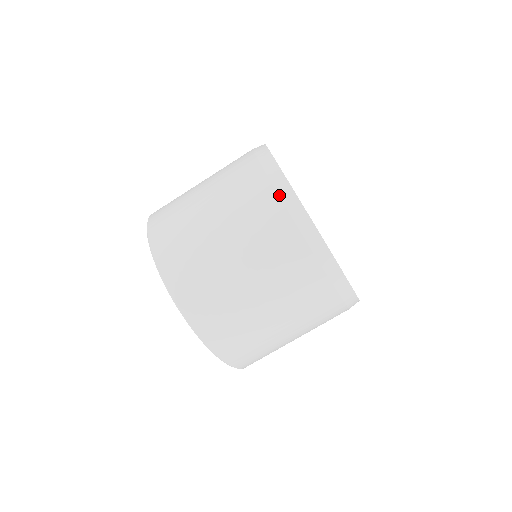
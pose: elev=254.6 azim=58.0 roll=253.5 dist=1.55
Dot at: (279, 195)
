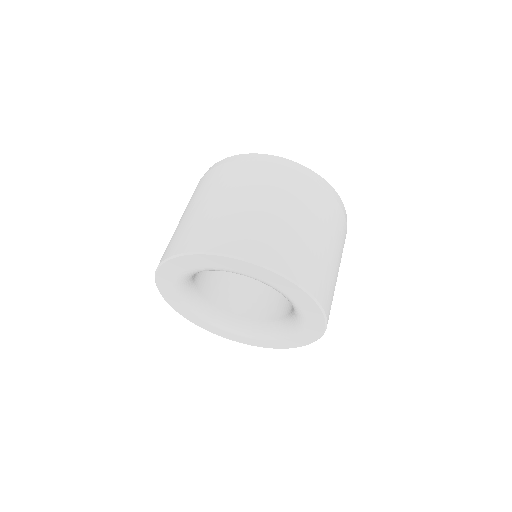
Dot at: occluded
